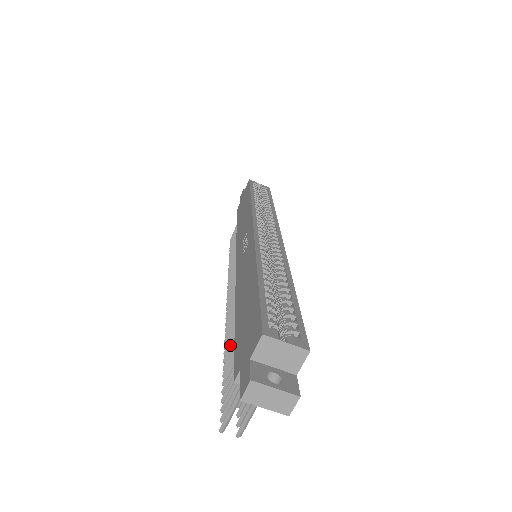
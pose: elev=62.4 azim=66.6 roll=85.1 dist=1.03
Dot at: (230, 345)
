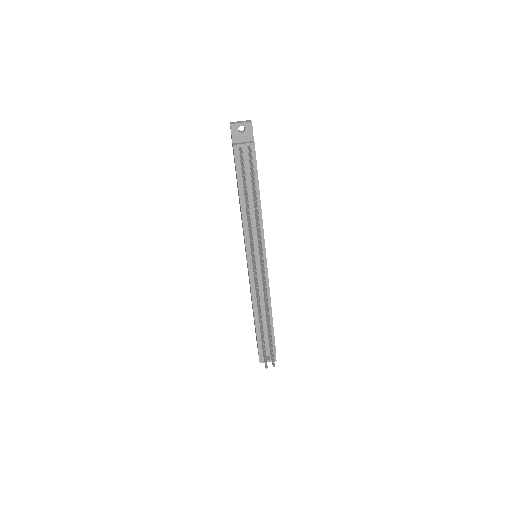
Dot at: (246, 206)
